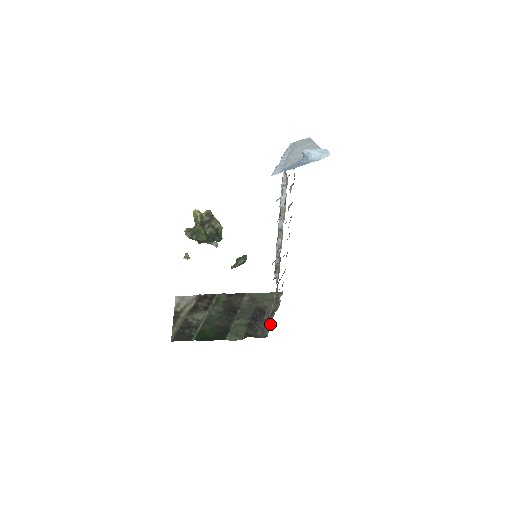
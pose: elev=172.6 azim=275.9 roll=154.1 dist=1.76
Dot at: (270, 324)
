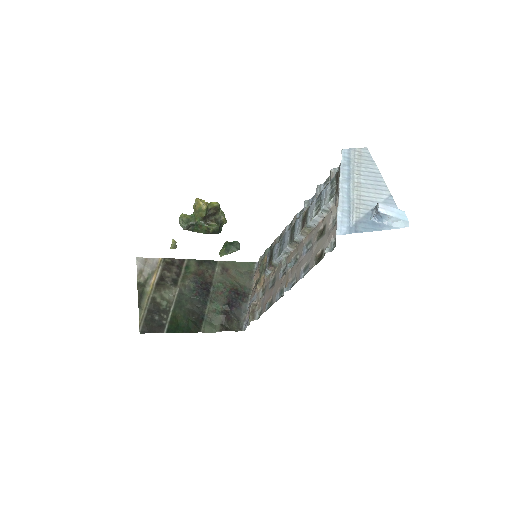
Dot at: (246, 313)
